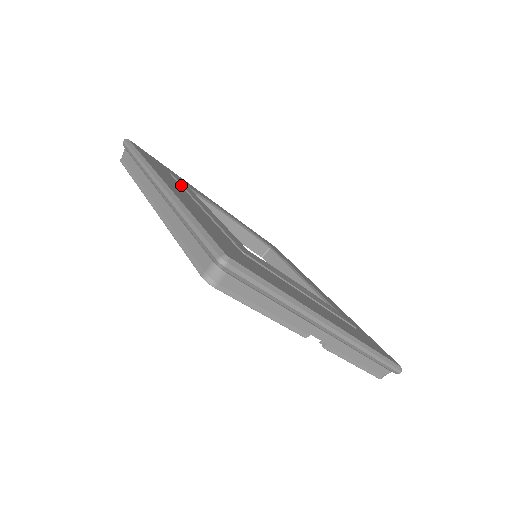
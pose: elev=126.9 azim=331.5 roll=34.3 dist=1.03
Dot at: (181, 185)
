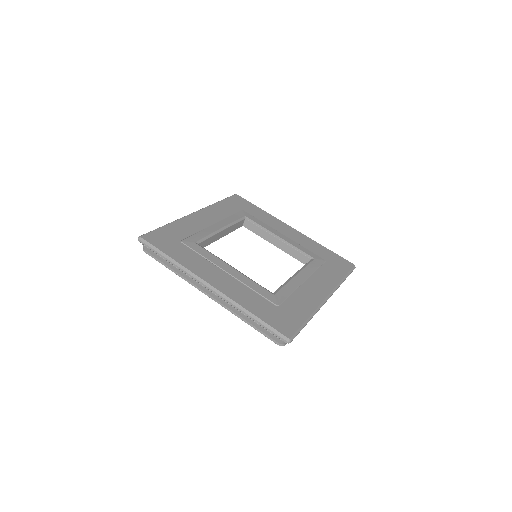
Dot at: (199, 254)
